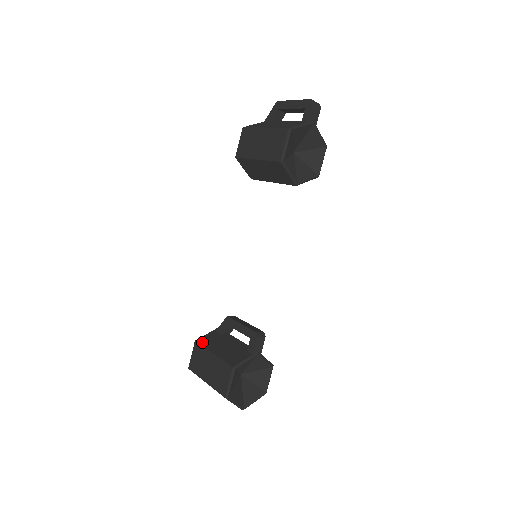
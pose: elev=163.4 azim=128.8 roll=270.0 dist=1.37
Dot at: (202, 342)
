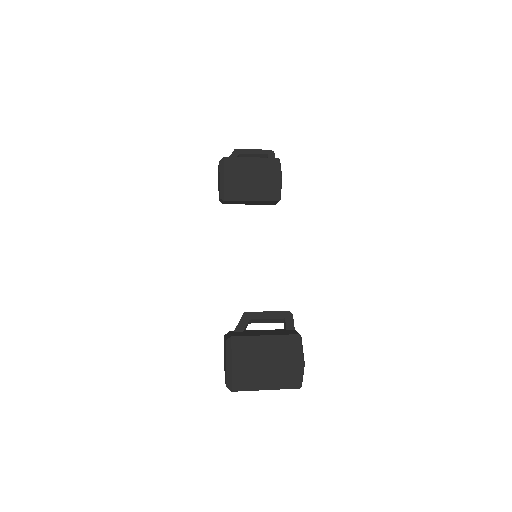
Dot at: (240, 335)
